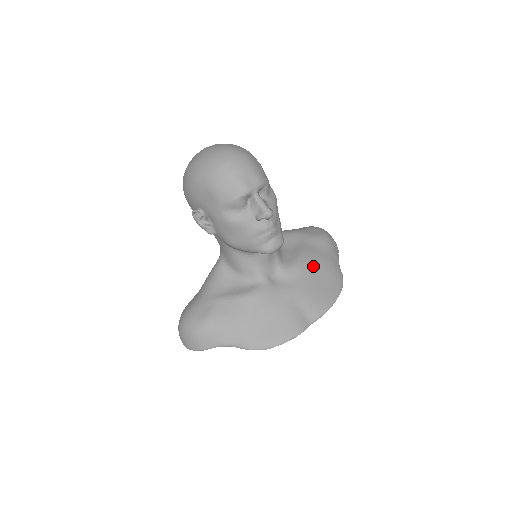
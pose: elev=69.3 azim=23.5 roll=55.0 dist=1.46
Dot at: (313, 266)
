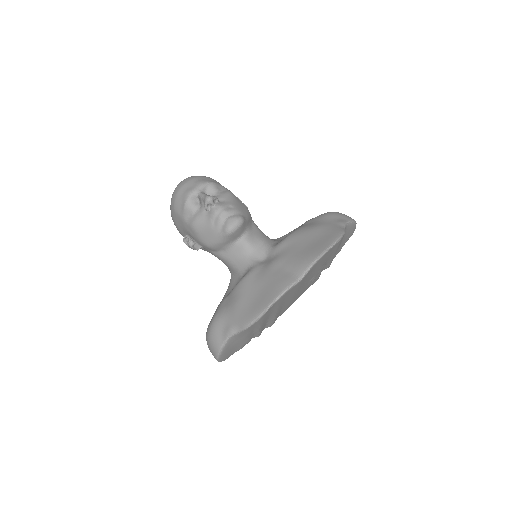
Dot at: (302, 235)
